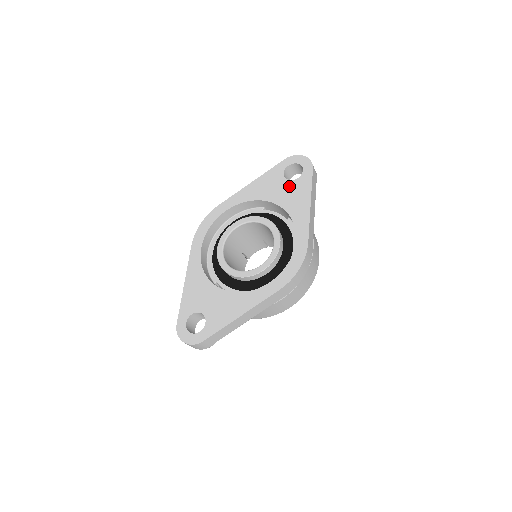
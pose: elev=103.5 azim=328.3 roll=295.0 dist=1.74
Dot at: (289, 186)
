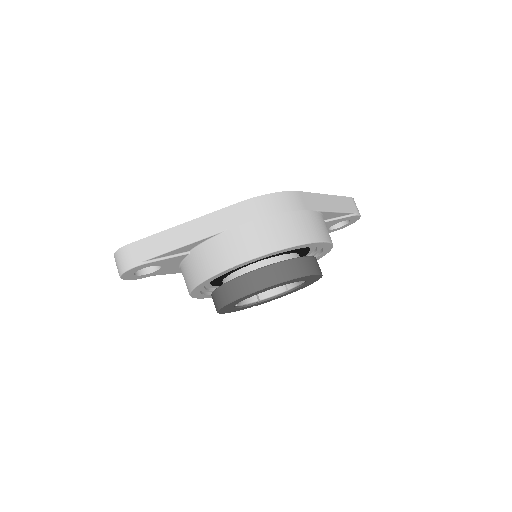
Dot at: occluded
